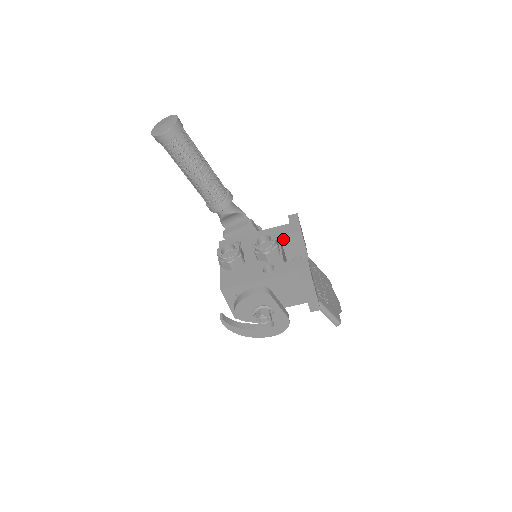
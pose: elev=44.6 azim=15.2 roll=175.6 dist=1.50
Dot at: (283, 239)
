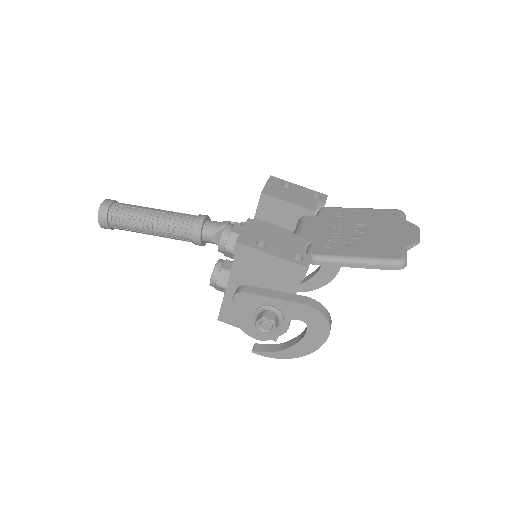
Dot at: (261, 216)
